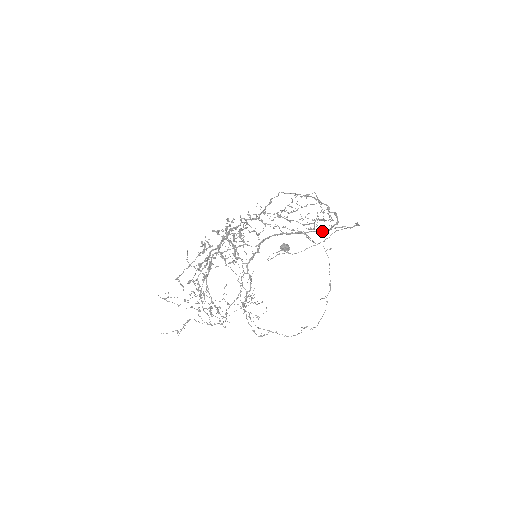
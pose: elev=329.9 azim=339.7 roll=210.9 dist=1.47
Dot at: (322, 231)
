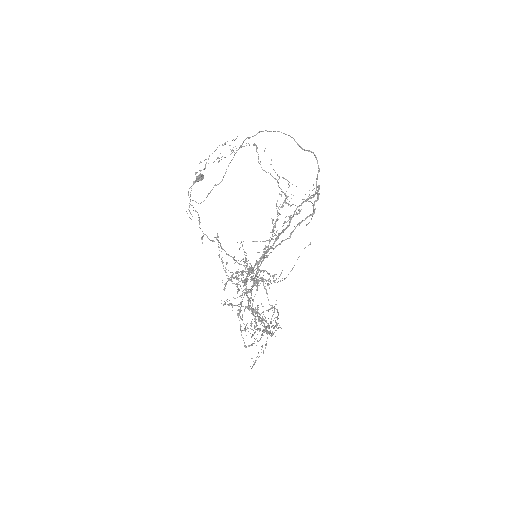
Dot at: occluded
